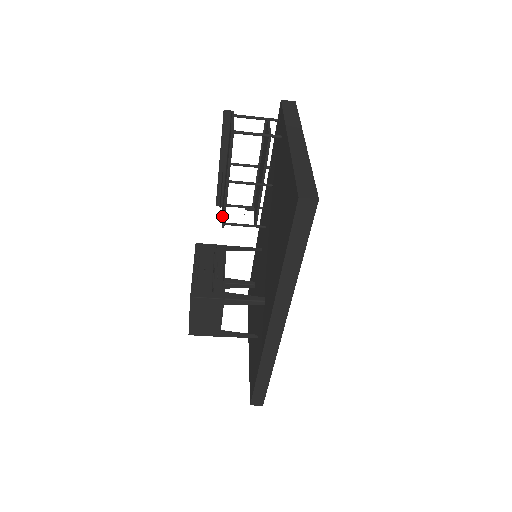
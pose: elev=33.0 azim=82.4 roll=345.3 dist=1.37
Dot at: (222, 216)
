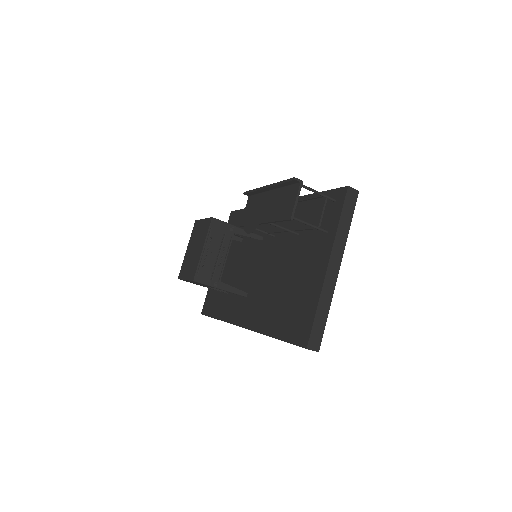
Dot at: occluded
